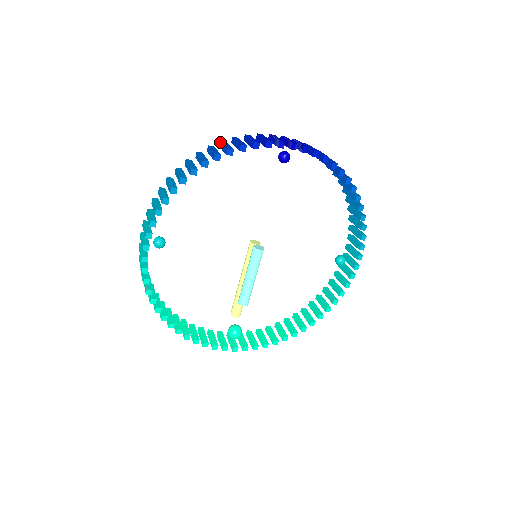
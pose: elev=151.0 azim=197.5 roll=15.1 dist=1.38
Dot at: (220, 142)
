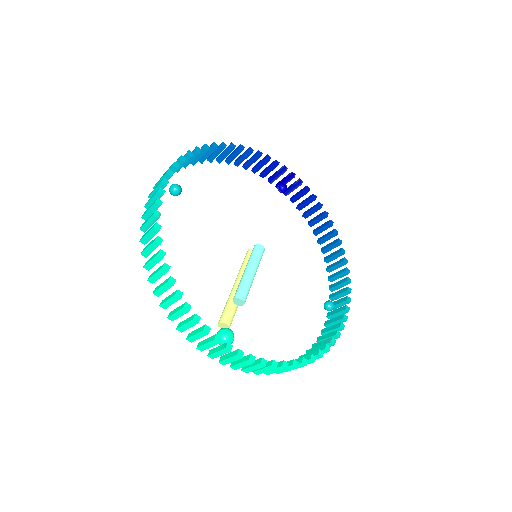
Dot at: (236, 160)
